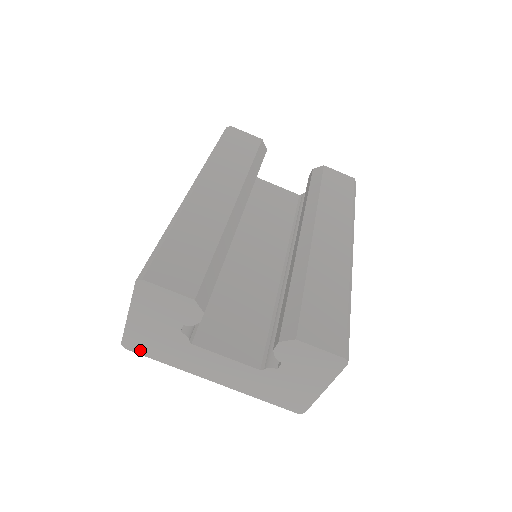
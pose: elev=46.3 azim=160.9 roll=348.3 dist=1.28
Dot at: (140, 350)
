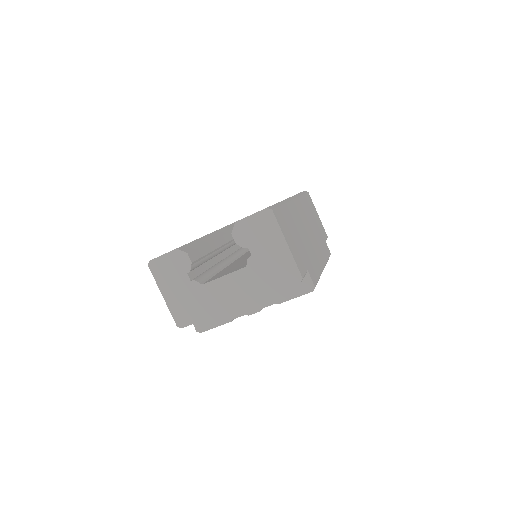
Dot at: (188, 321)
